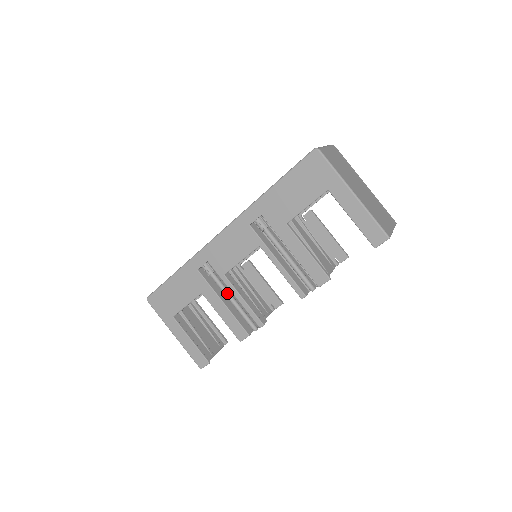
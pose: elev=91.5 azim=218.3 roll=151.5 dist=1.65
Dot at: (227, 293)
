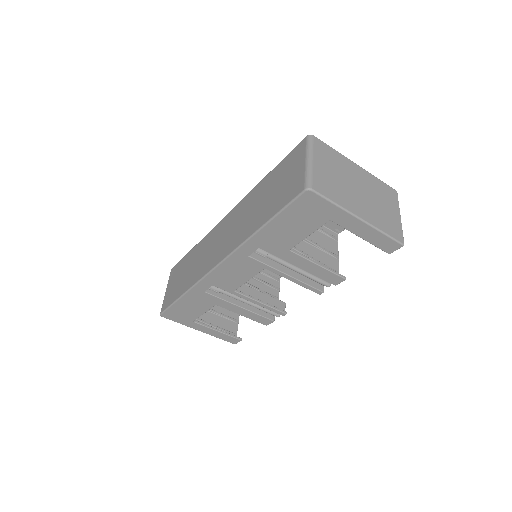
Dot at: (241, 300)
